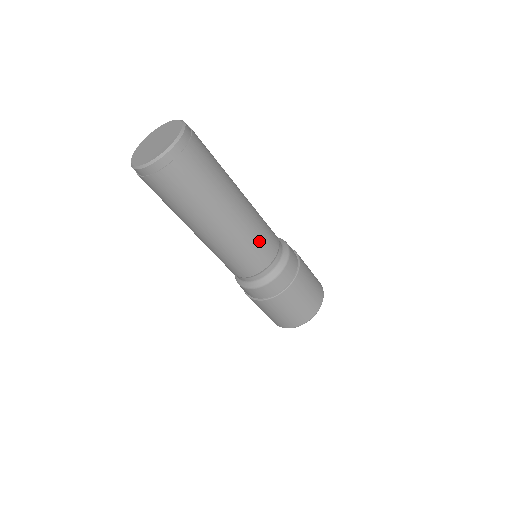
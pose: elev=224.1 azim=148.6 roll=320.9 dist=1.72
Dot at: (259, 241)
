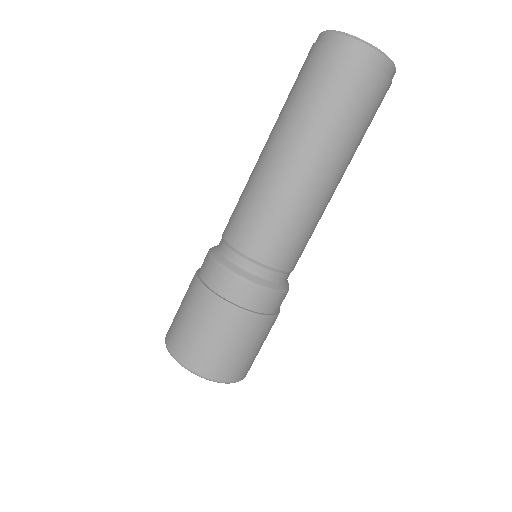
Dot at: (288, 230)
